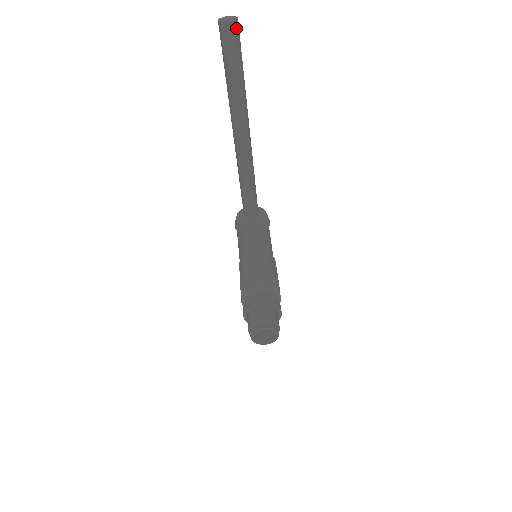
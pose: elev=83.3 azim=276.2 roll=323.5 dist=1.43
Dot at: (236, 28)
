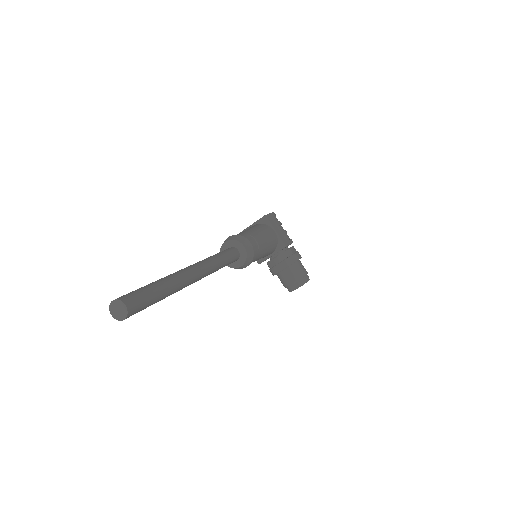
Dot at: (132, 310)
